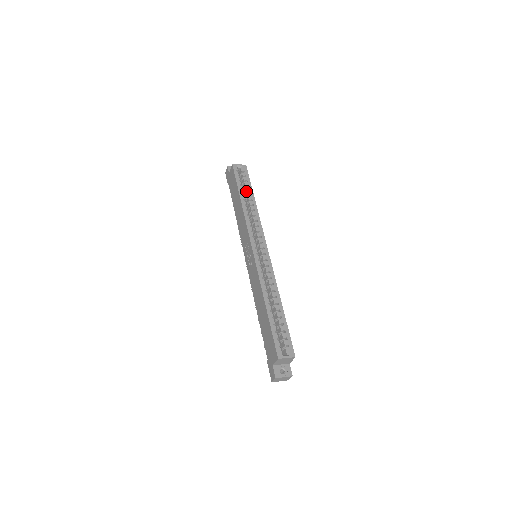
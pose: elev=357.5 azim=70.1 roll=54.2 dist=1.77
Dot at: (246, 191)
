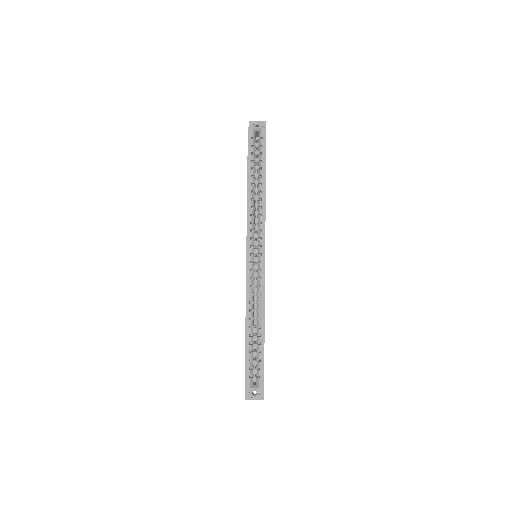
Dot at: (259, 168)
